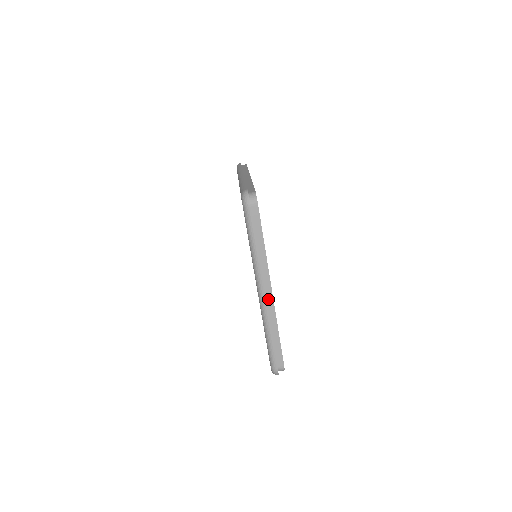
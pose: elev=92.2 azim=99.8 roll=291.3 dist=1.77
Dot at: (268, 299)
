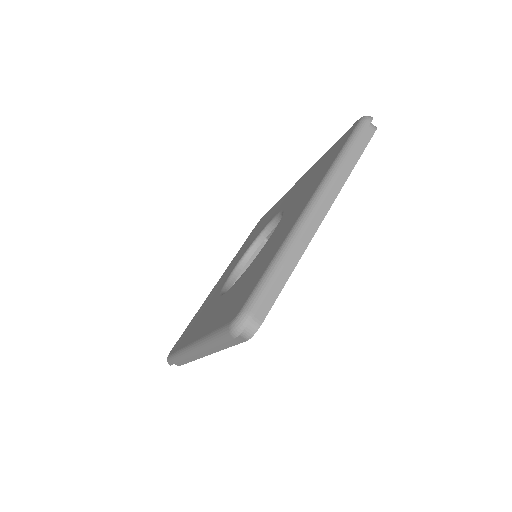
Dot at: (315, 219)
